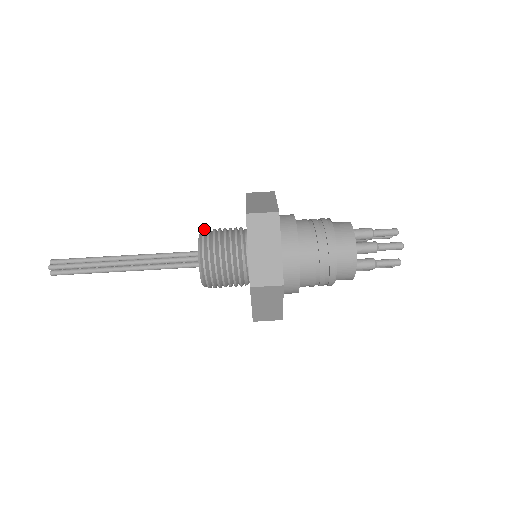
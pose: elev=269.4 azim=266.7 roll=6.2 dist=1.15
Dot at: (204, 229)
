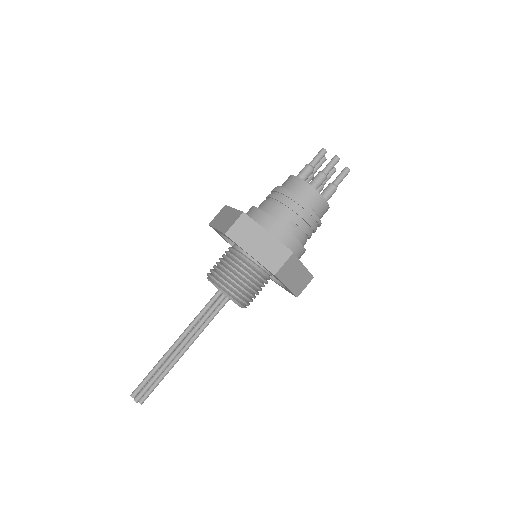
Dot at: occluded
